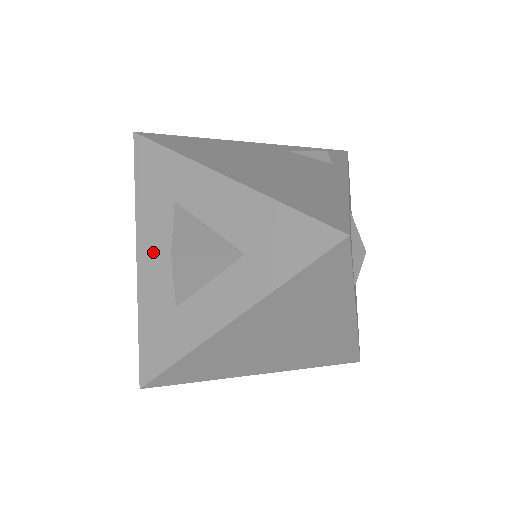
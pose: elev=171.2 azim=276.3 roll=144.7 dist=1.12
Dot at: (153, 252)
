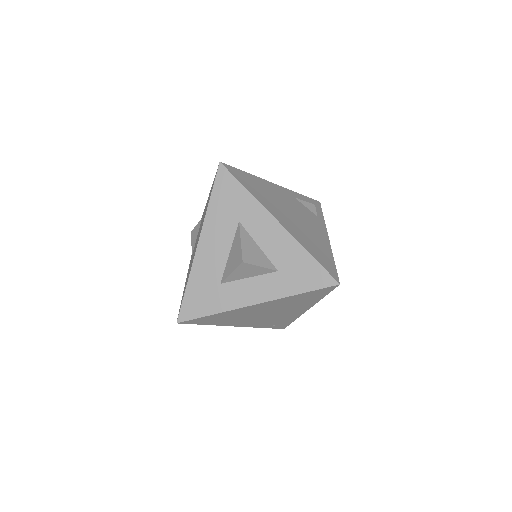
Dot at: (213, 245)
